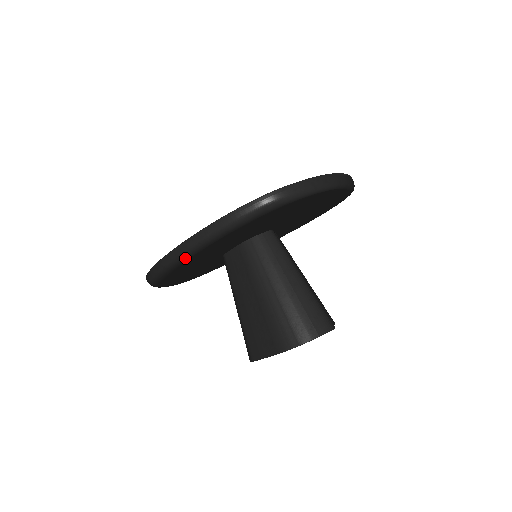
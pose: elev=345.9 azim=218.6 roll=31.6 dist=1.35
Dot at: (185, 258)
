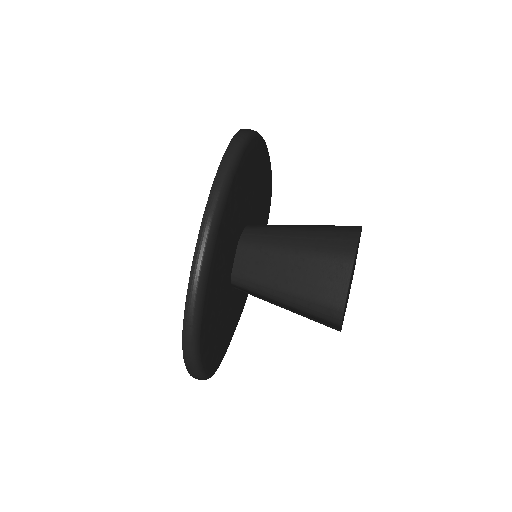
Dot at: (215, 232)
